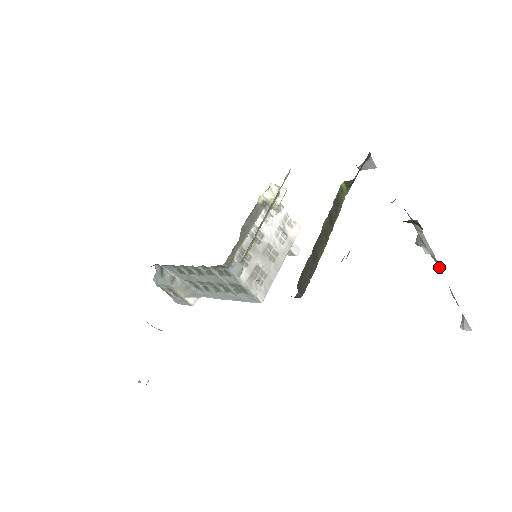
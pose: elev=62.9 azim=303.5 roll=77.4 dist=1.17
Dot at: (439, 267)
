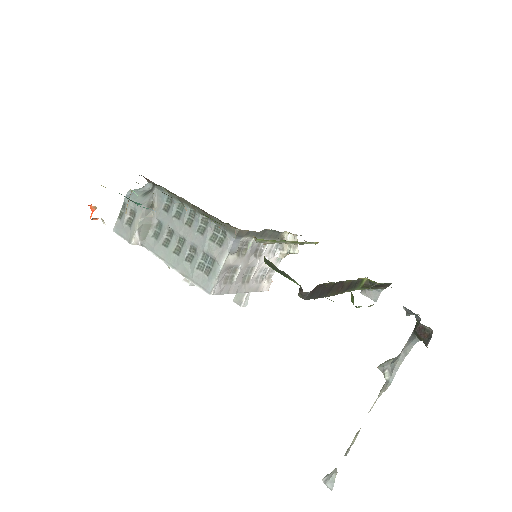
Dot at: occluded
